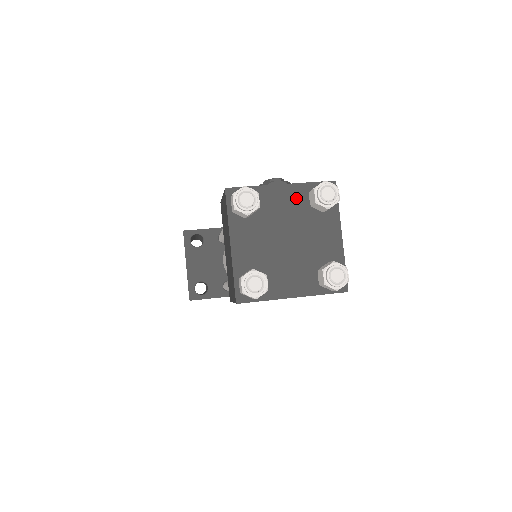
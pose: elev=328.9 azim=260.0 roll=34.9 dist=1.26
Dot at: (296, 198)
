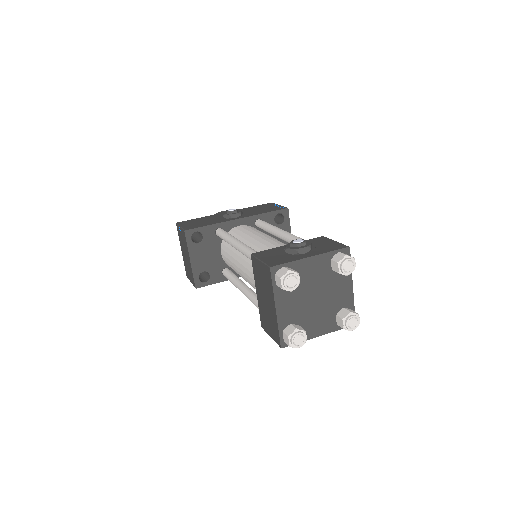
Dot at: (321, 265)
